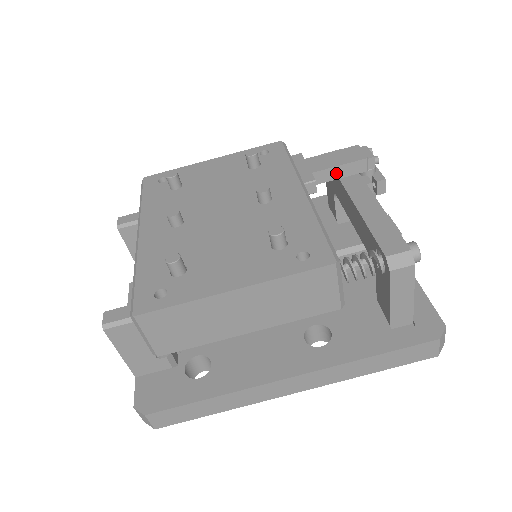
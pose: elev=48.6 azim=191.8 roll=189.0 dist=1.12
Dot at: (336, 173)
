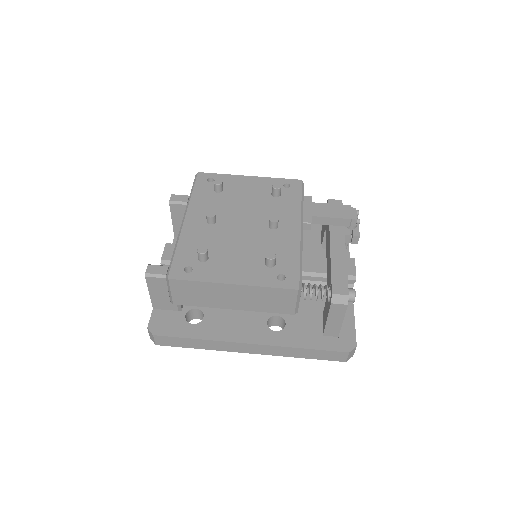
Dot at: (328, 221)
